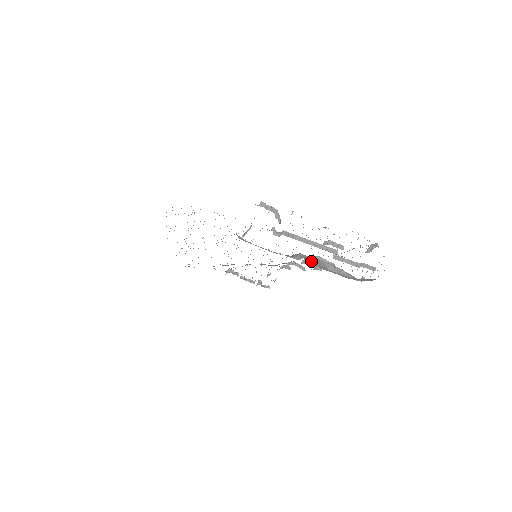
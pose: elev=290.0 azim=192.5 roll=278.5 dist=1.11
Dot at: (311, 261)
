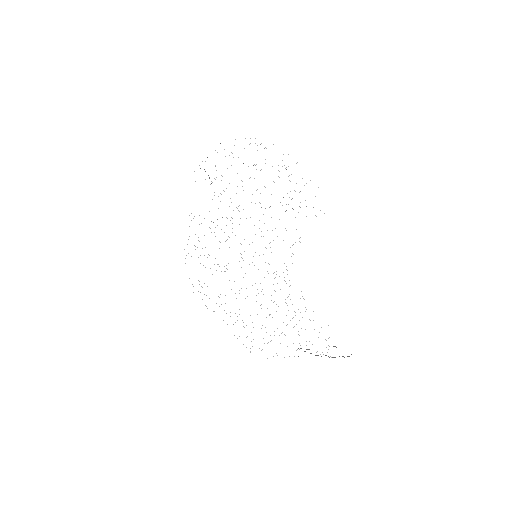
Dot at: occluded
